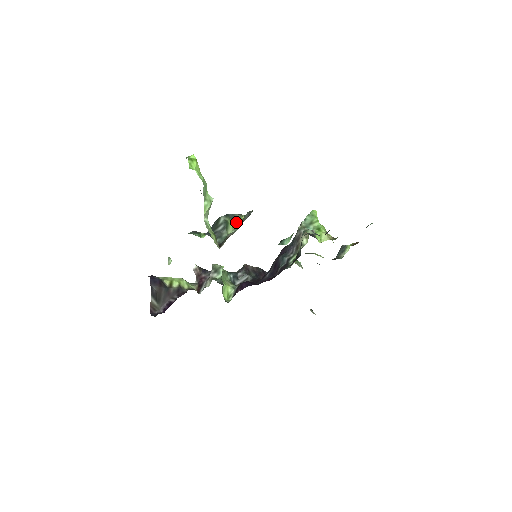
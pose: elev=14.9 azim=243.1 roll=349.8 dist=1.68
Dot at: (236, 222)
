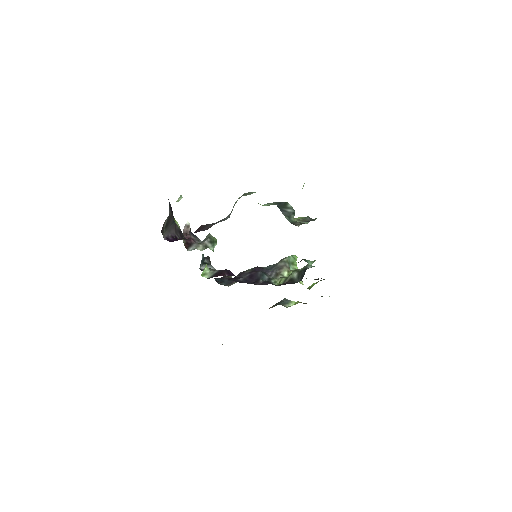
Dot at: occluded
